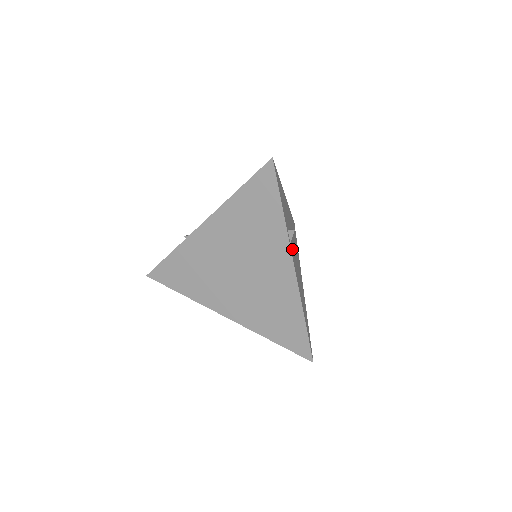
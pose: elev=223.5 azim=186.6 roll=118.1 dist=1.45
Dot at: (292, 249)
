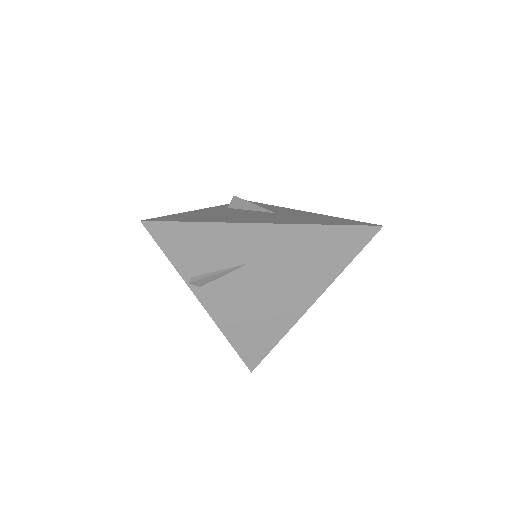
Dot at: (219, 288)
